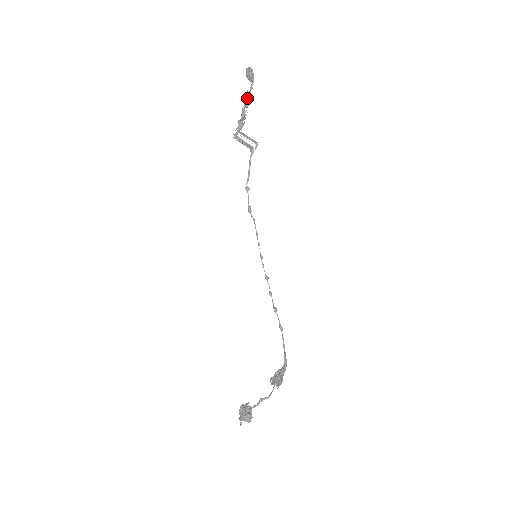
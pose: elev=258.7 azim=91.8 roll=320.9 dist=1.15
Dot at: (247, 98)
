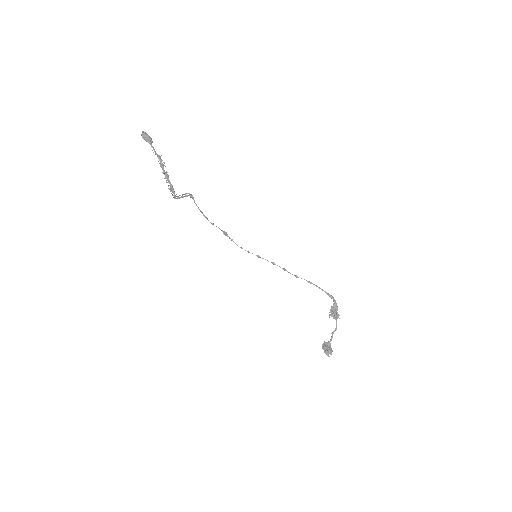
Dot at: occluded
